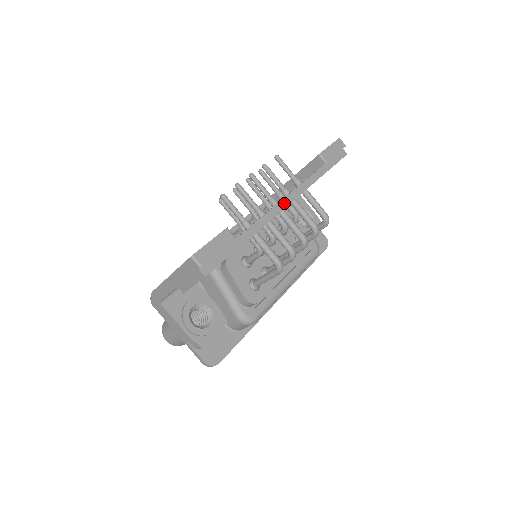
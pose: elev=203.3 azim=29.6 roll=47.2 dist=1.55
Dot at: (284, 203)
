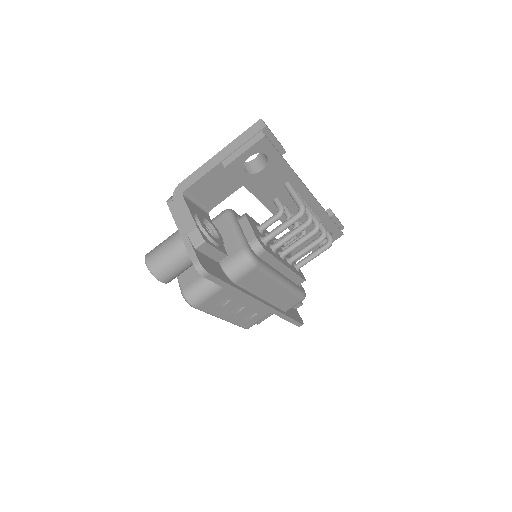
Dot at: occluded
